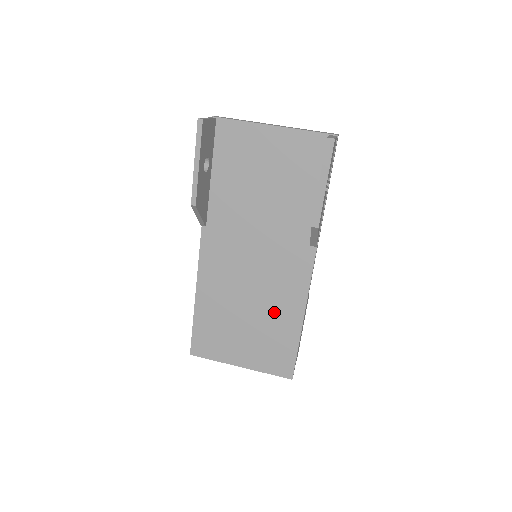
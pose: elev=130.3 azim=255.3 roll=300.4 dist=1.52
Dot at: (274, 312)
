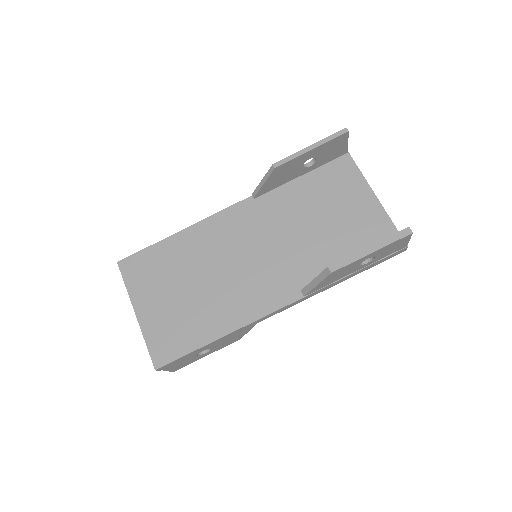
Dot at: (215, 305)
